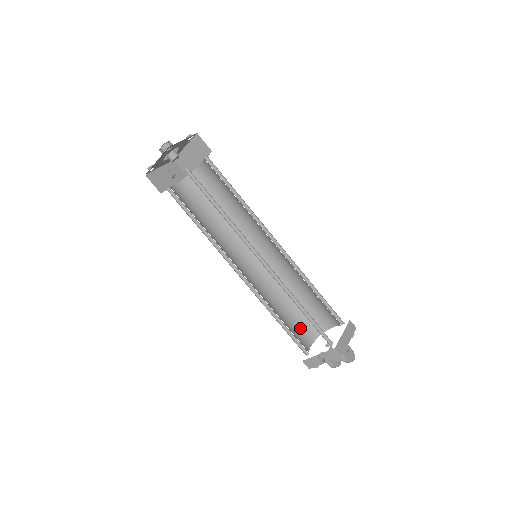
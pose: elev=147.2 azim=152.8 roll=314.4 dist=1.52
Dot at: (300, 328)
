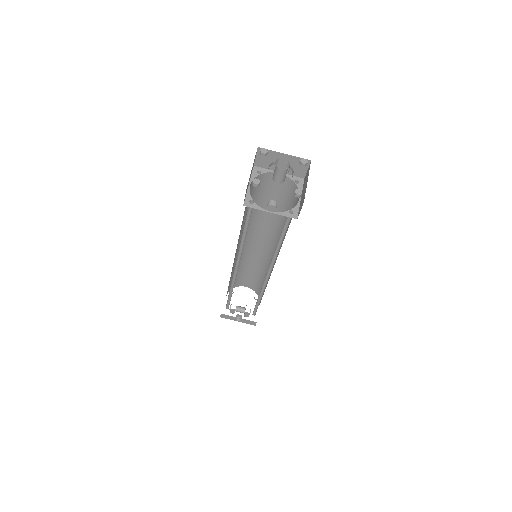
Dot at: occluded
